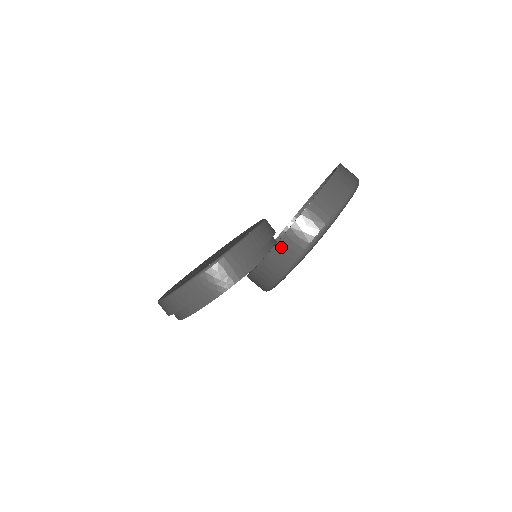
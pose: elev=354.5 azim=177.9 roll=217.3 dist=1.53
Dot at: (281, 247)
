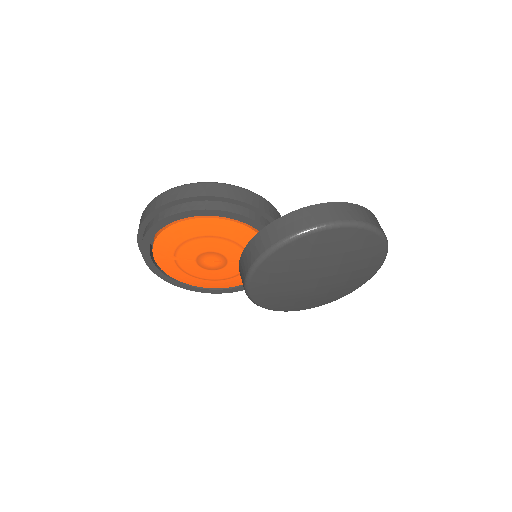
Dot at: (321, 208)
